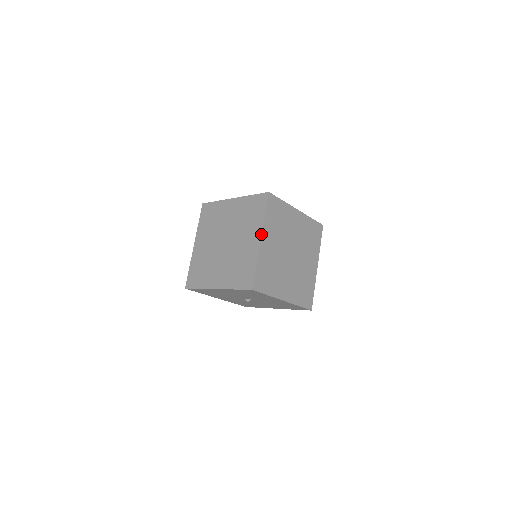
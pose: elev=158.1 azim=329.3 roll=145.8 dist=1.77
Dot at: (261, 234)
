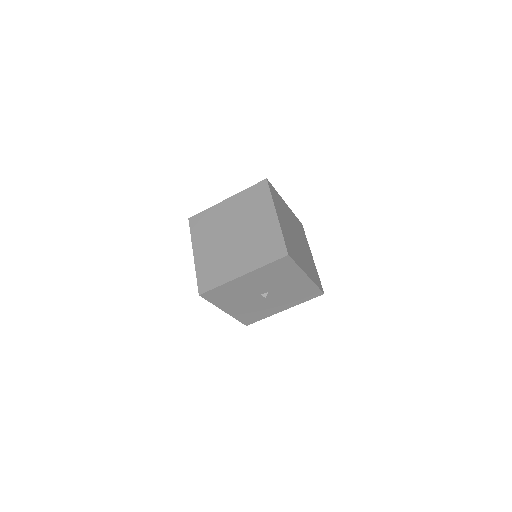
Dot at: (275, 210)
